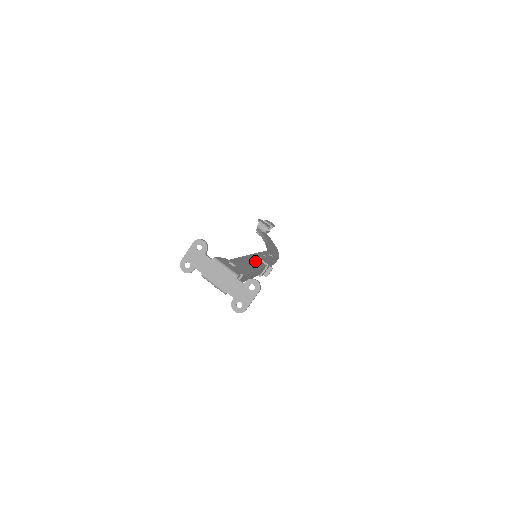
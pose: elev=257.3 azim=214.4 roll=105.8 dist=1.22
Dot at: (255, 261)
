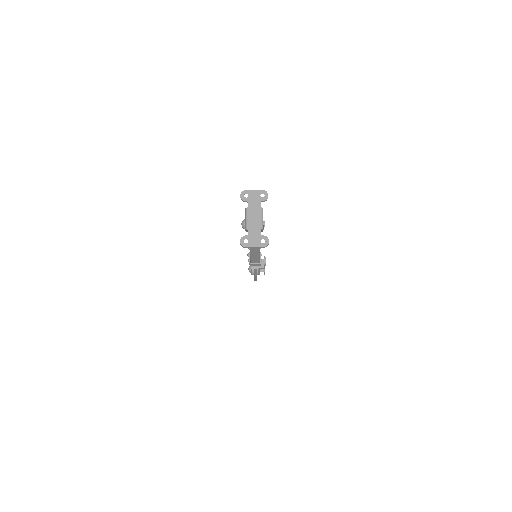
Dot at: occluded
